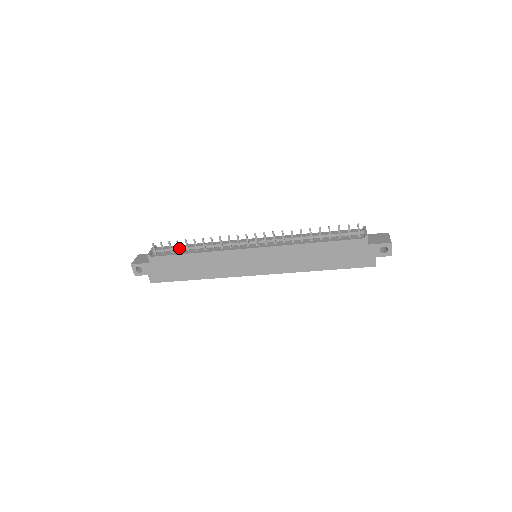
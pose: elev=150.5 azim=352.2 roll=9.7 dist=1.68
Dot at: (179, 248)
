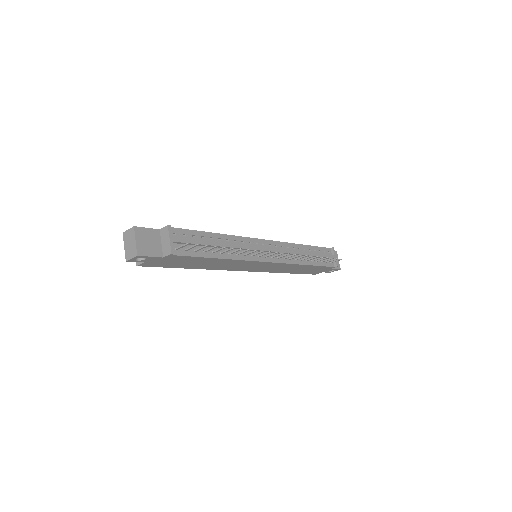
Dot at: (209, 250)
